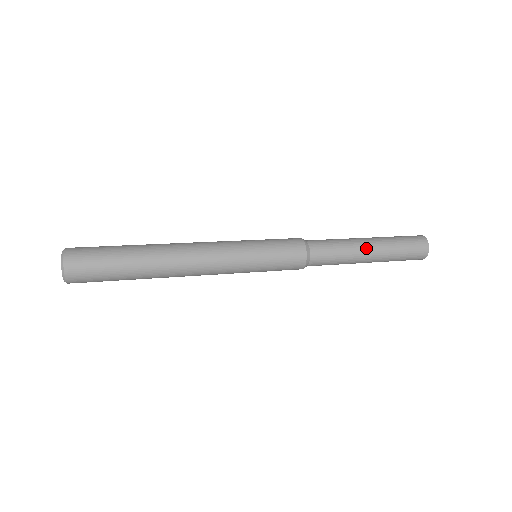
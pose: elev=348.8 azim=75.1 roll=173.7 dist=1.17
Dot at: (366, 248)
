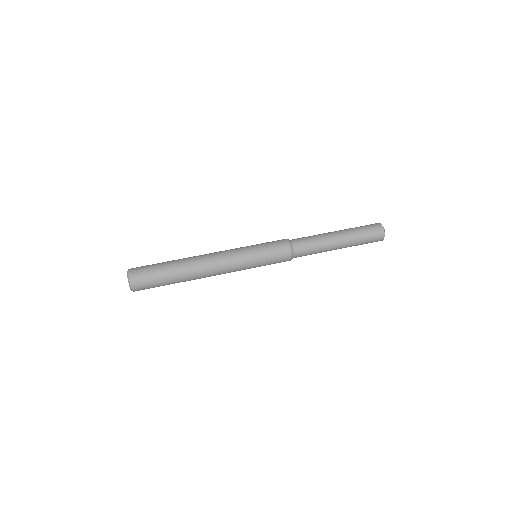
Dot at: (335, 249)
